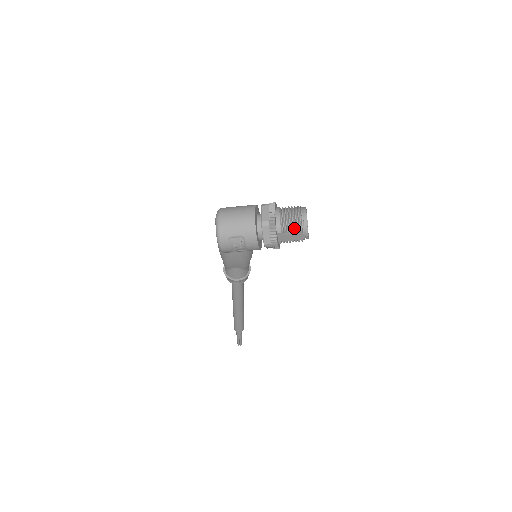
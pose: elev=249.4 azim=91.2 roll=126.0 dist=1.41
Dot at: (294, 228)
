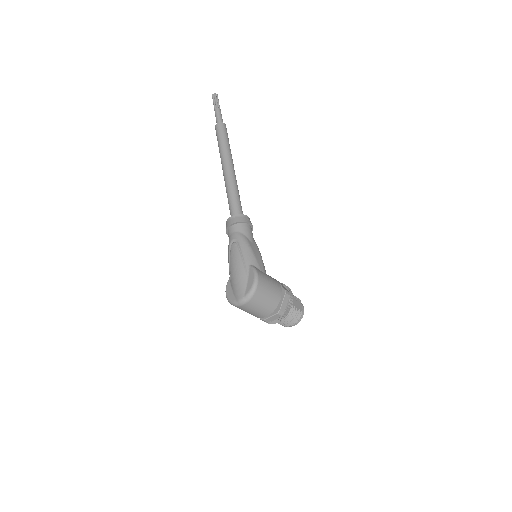
Dot at: occluded
